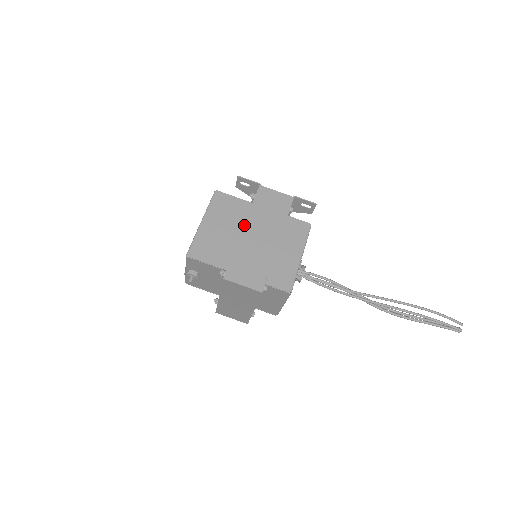
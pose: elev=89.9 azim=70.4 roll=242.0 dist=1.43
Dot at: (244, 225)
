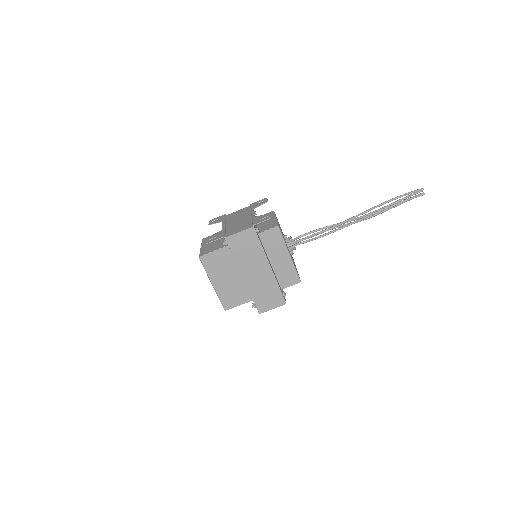
Dot at: (241, 274)
